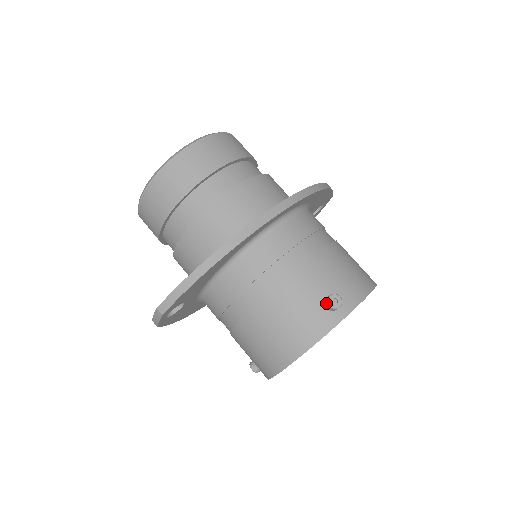
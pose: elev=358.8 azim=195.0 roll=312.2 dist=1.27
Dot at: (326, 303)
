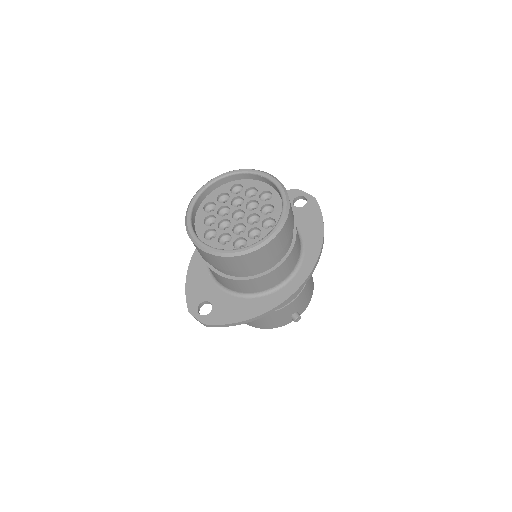
Dot at: (293, 319)
